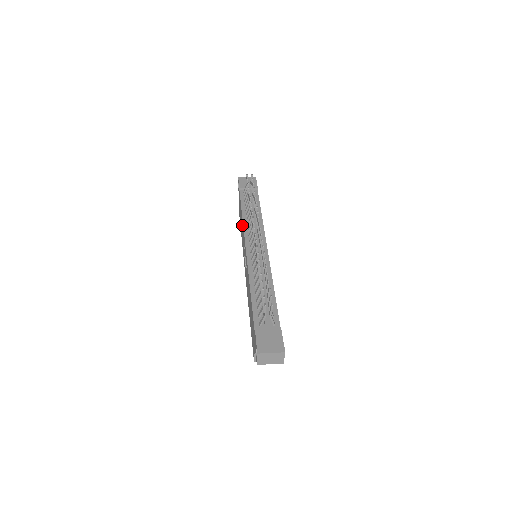
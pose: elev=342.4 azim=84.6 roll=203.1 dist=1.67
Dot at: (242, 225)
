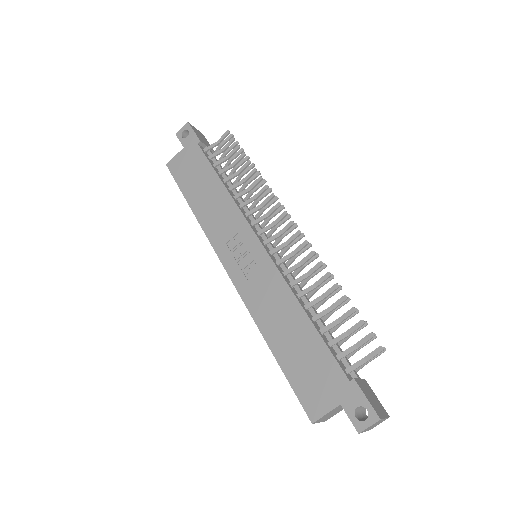
Dot at: (223, 200)
